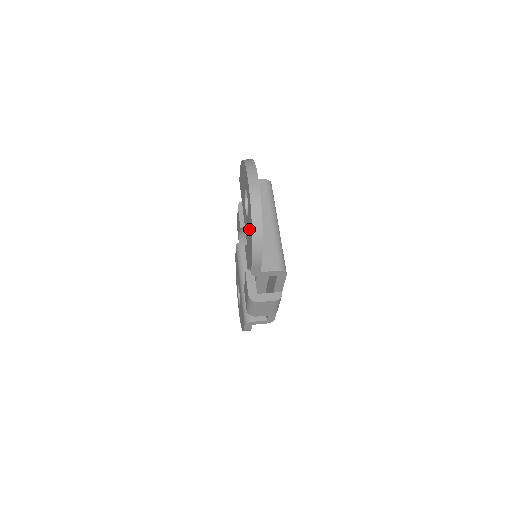
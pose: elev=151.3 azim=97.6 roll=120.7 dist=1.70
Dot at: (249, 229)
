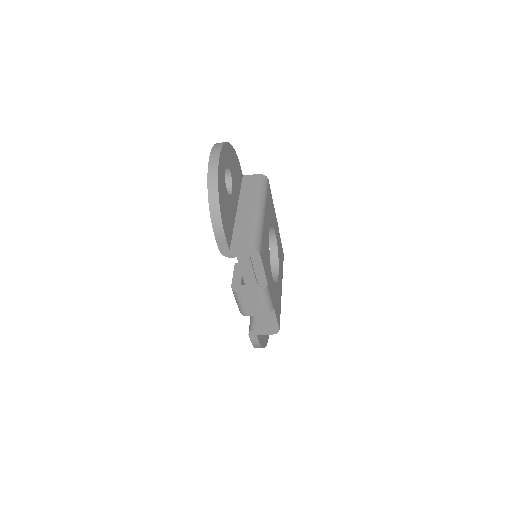
Dot at: occluded
